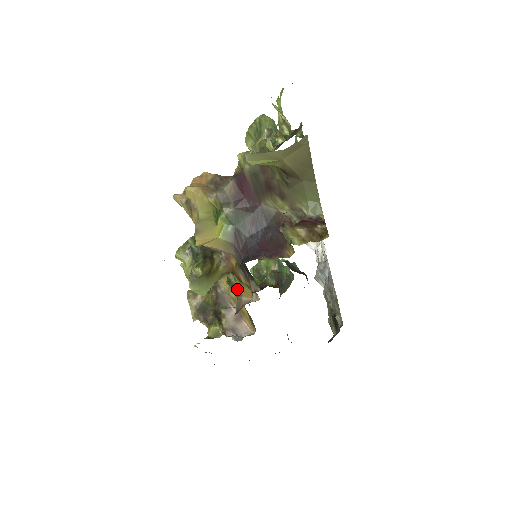
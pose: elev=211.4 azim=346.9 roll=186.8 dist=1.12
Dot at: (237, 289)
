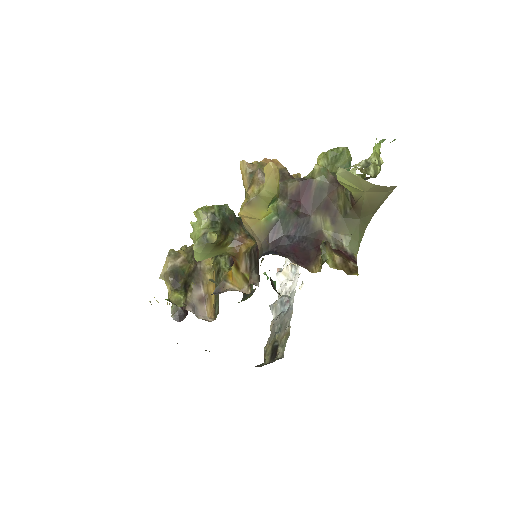
Dot at: (224, 274)
